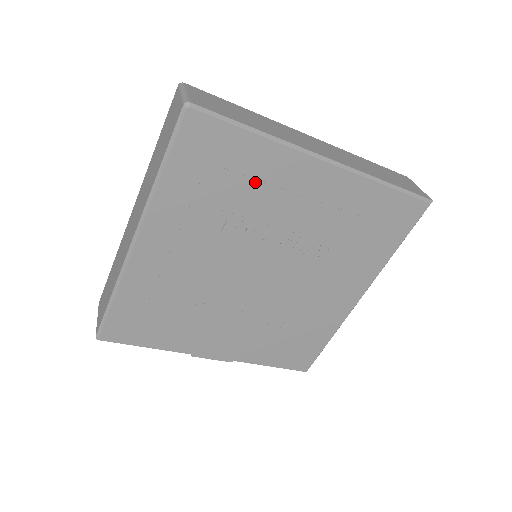
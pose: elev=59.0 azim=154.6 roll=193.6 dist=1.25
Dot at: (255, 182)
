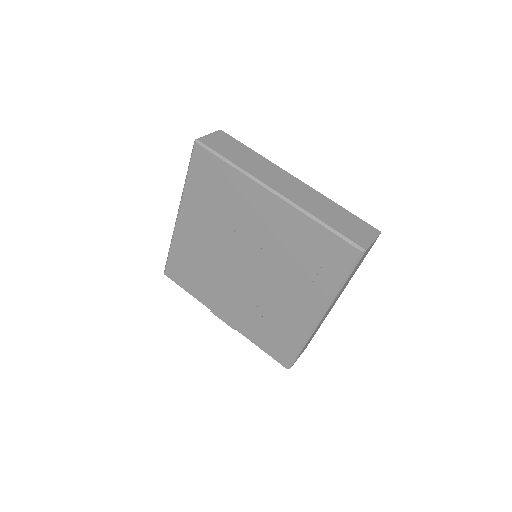
Dot at: (233, 197)
